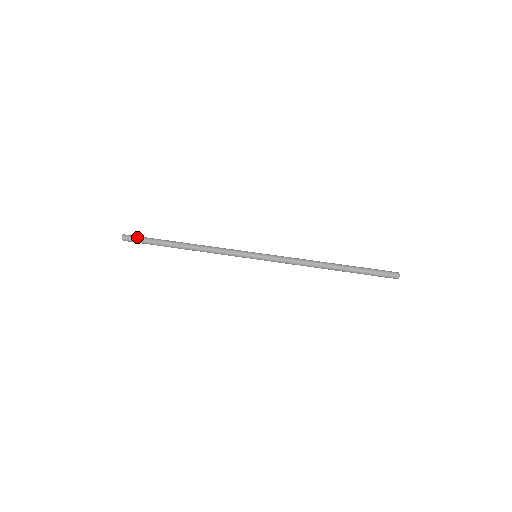
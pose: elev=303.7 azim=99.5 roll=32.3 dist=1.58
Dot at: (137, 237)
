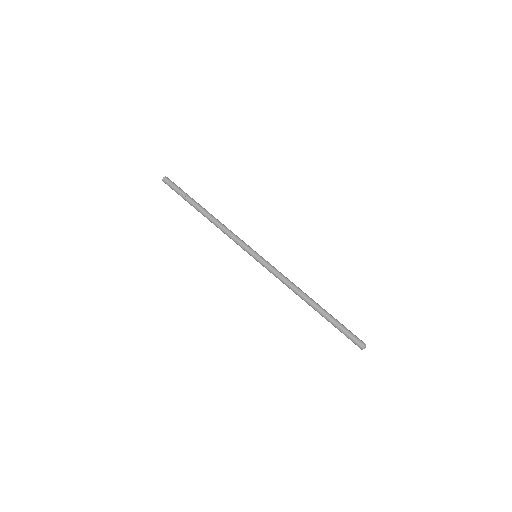
Dot at: (175, 184)
